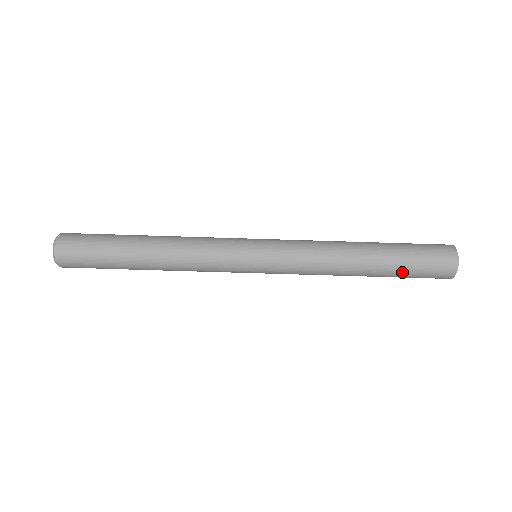
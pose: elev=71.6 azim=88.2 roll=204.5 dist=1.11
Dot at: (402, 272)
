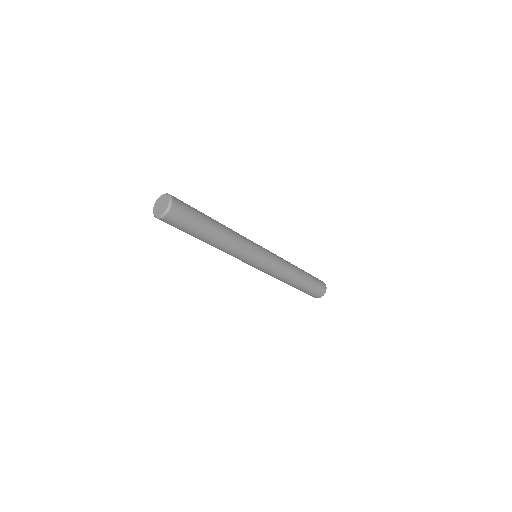
Dot at: (300, 290)
